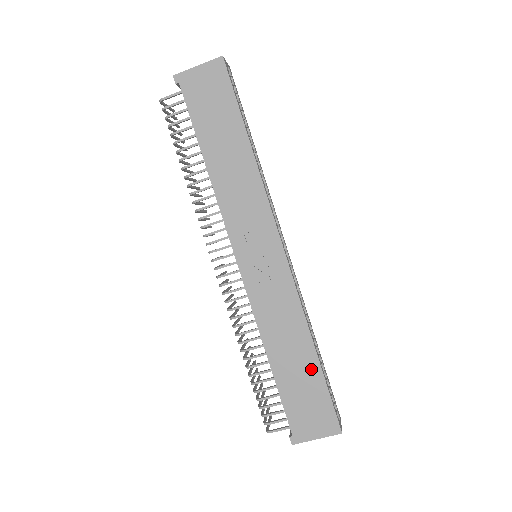
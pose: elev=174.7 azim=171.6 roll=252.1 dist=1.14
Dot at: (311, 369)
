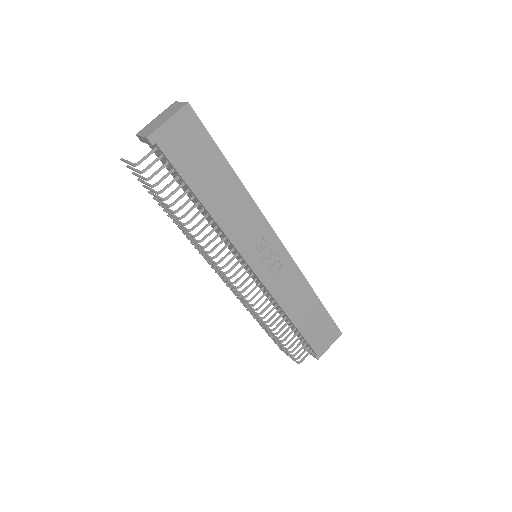
Dot at: (318, 309)
